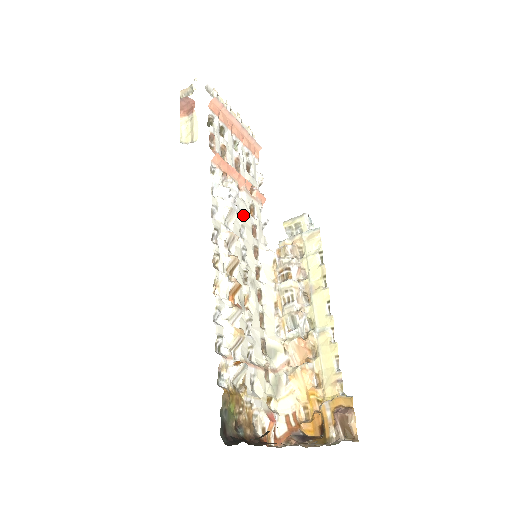
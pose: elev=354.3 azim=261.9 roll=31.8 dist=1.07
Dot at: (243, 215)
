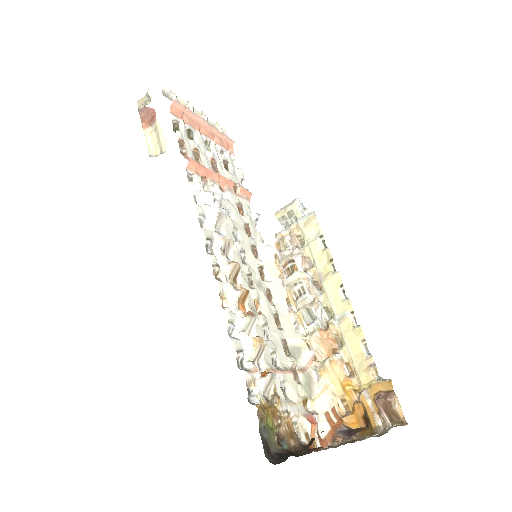
Dot at: (232, 216)
